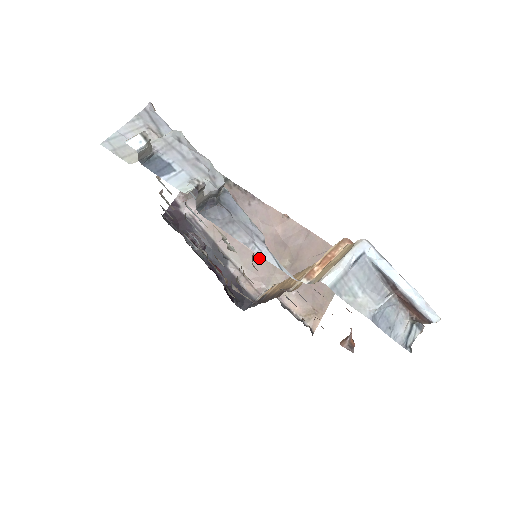
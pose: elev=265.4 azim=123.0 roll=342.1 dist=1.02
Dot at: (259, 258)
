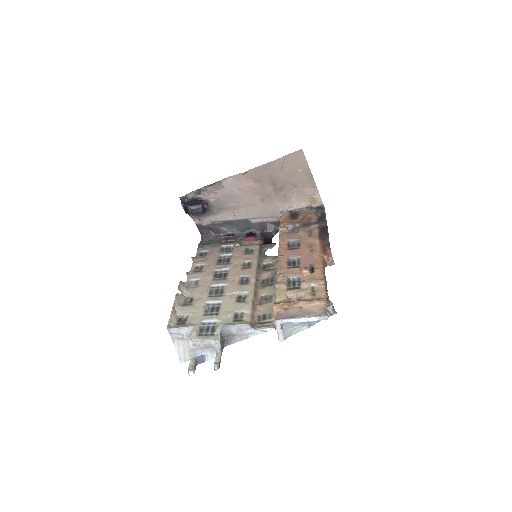
Dot at: (259, 204)
